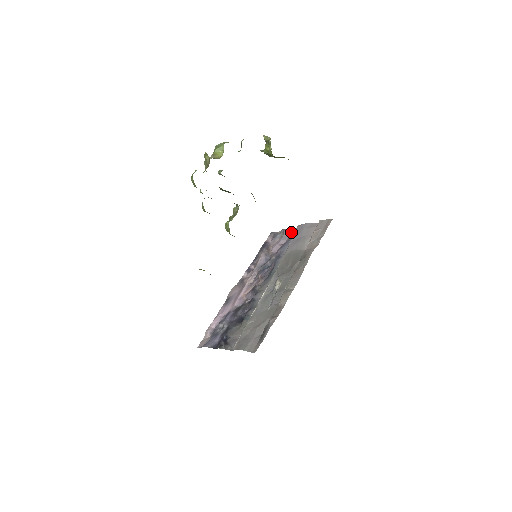
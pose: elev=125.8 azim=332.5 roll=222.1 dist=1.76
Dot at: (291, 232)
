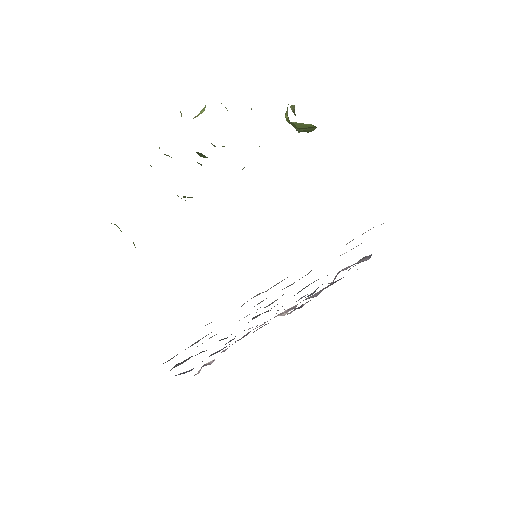
Dot at: (368, 258)
